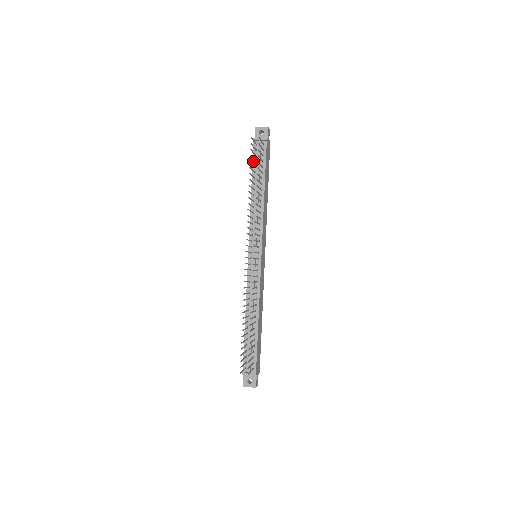
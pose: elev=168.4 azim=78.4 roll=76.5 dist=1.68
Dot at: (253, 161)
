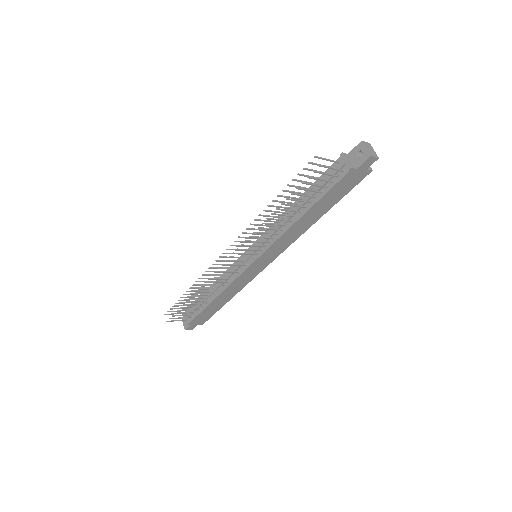
Dot at: (322, 176)
